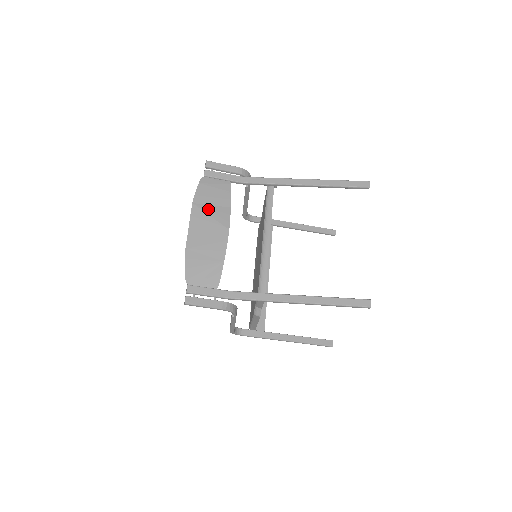
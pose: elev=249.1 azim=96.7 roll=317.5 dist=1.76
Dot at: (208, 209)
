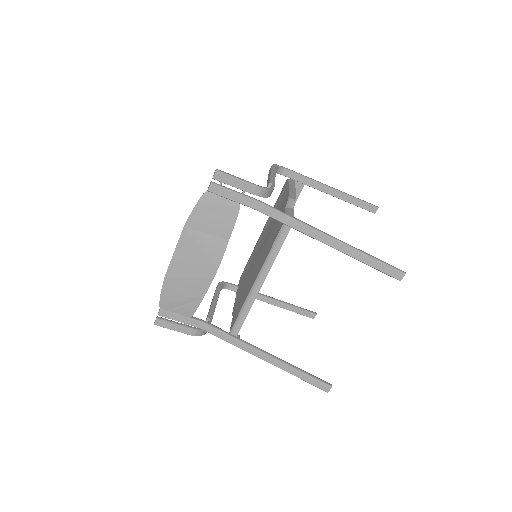
Dot at: (201, 238)
